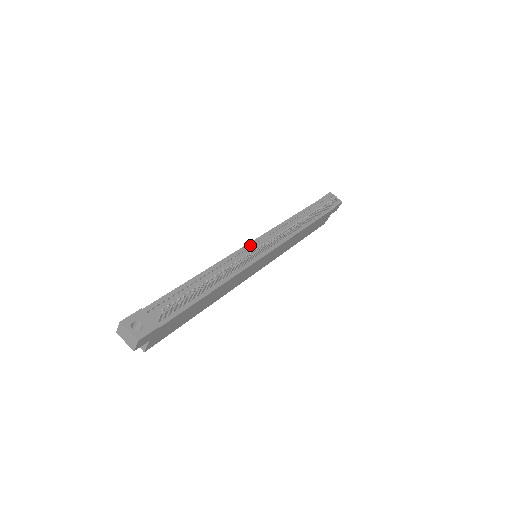
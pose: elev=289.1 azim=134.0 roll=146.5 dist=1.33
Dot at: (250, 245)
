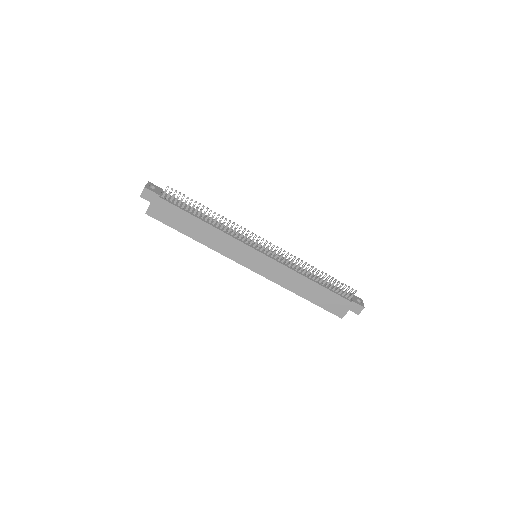
Dot at: occluded
